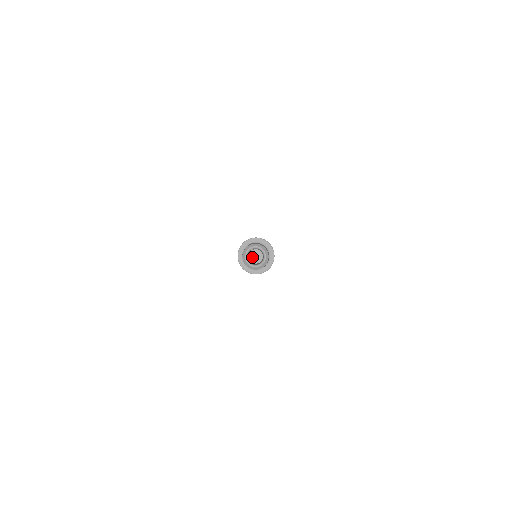
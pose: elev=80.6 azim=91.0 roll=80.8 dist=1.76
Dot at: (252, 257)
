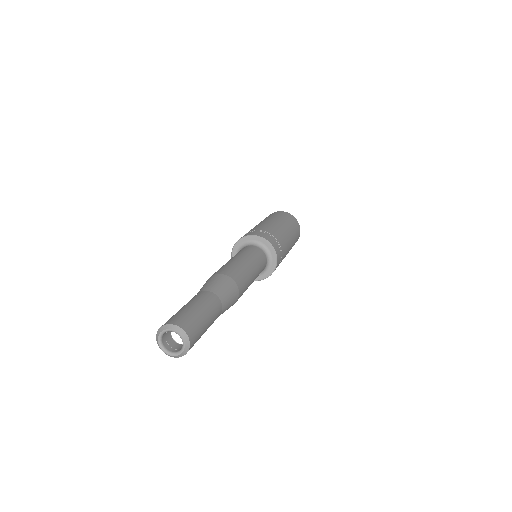
Dot at: occluded
